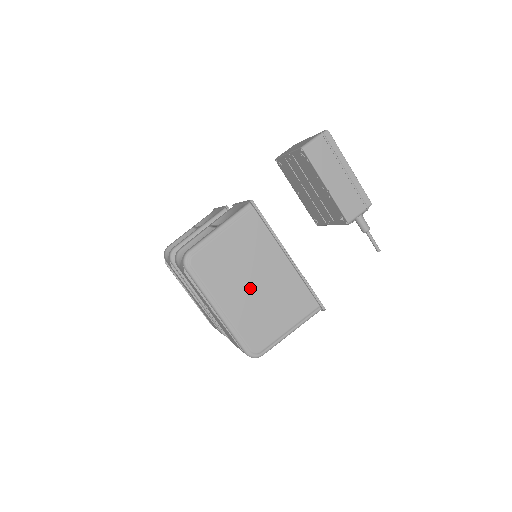
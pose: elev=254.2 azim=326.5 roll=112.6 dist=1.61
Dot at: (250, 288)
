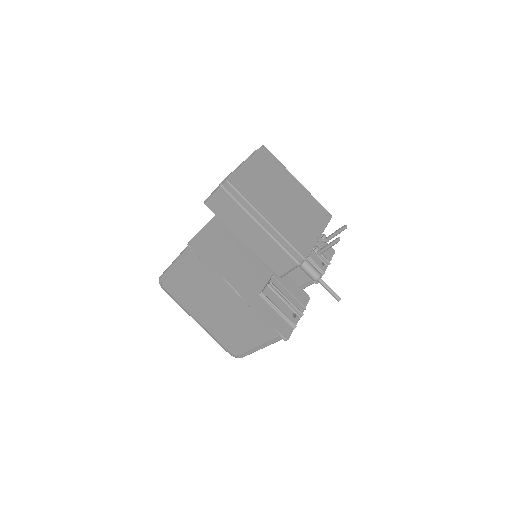
Dot at: (213, 311)
